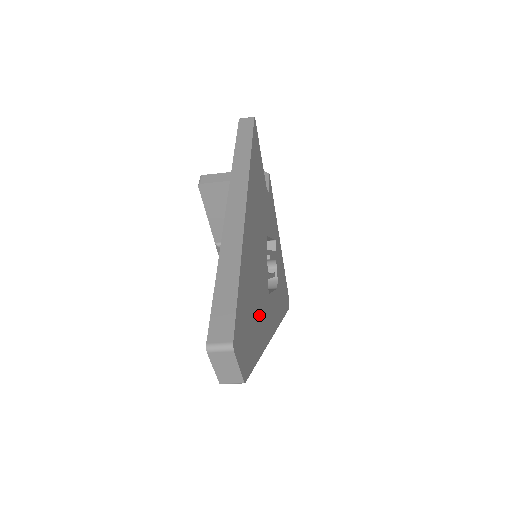
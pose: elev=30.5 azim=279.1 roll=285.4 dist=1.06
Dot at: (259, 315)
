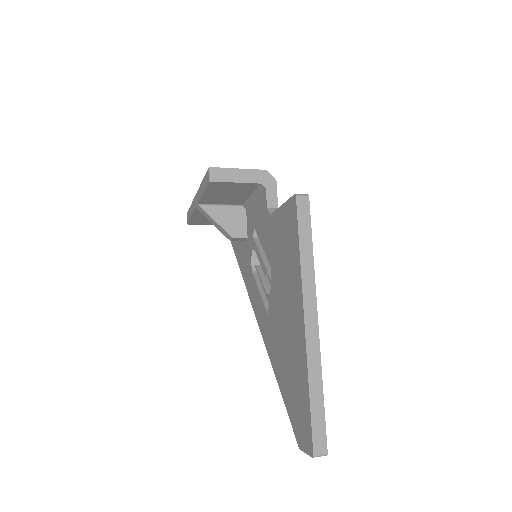
Dot at: occluded
